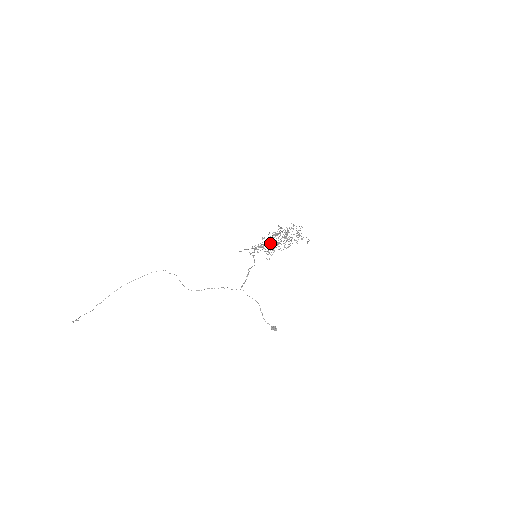
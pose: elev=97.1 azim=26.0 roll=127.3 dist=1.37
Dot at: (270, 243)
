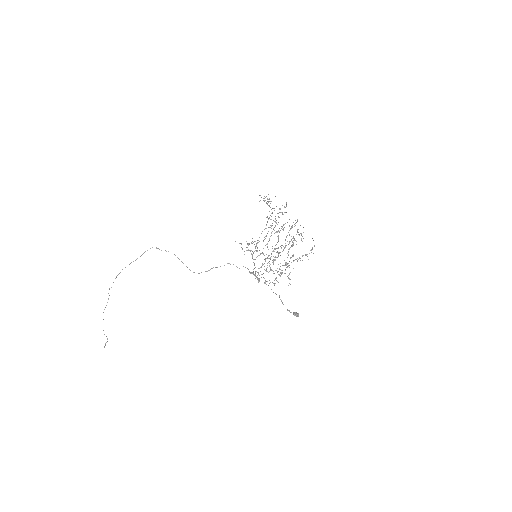
Dot at: occluded
